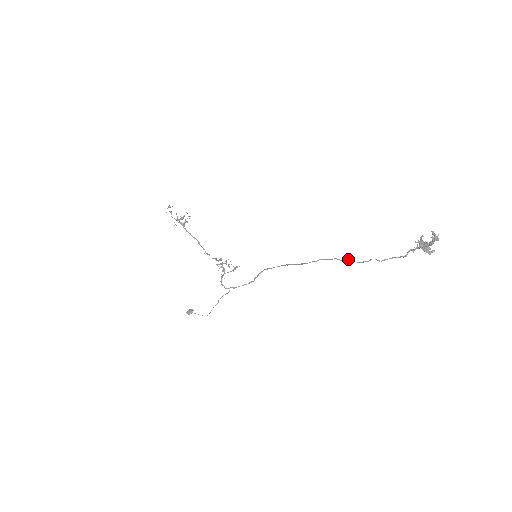
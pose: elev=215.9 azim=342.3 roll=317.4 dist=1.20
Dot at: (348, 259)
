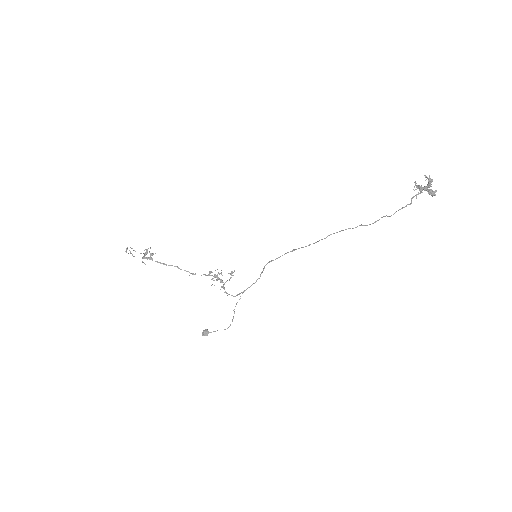
Dot at: (359, 225)
